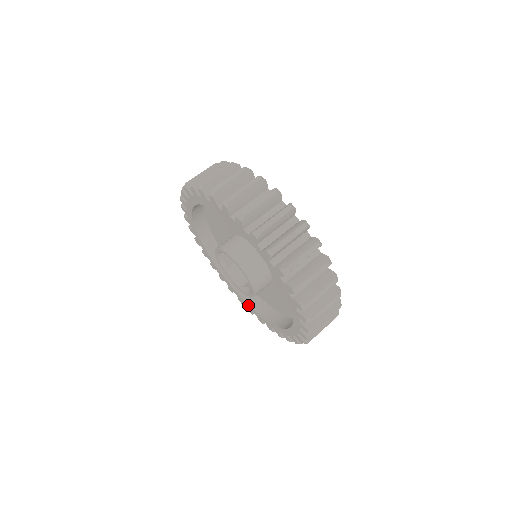
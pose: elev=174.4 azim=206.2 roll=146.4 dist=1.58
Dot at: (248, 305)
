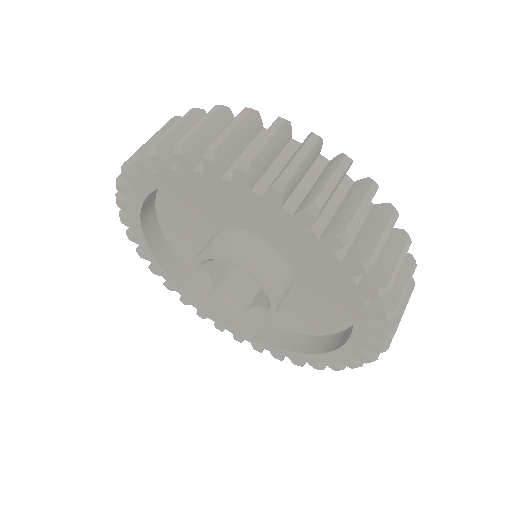
Dot at: (254, 340)
